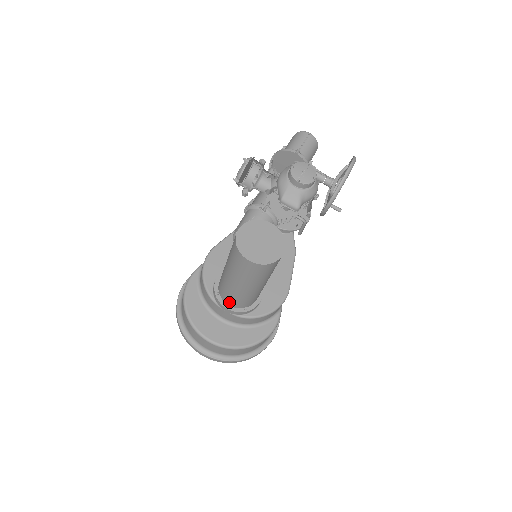
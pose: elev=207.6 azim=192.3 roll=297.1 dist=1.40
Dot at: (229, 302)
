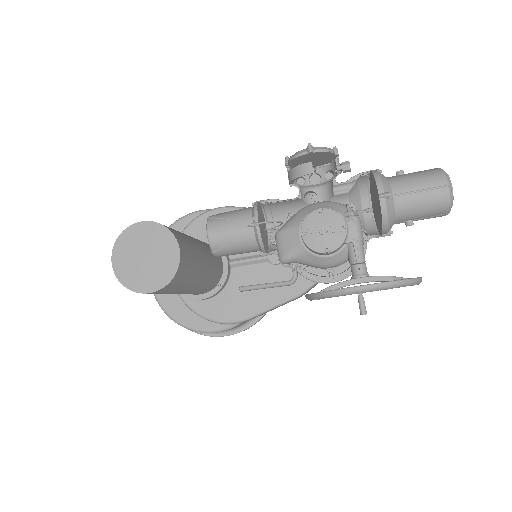
Dot at: occluded
